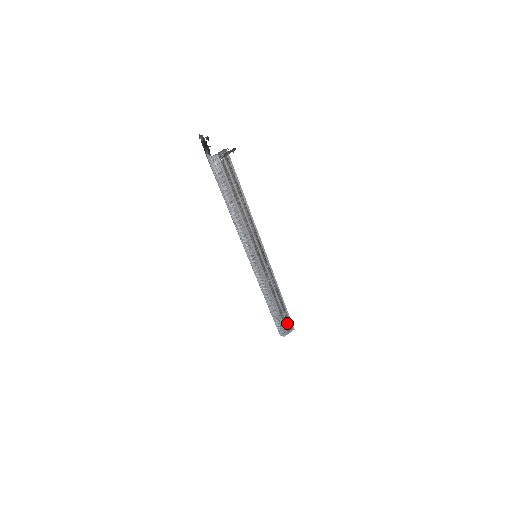
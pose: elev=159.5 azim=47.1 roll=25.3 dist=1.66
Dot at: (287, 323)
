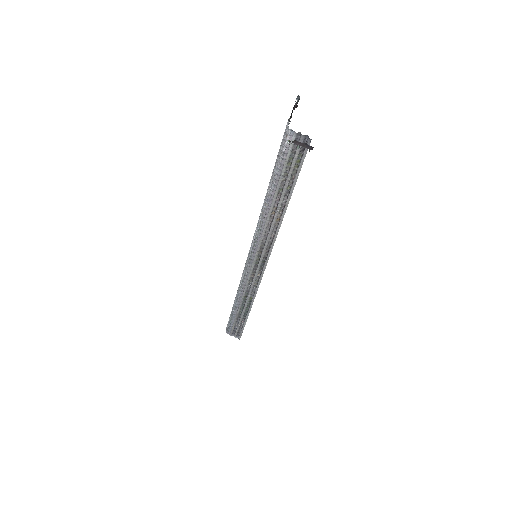
Dot at: (238, 329)
